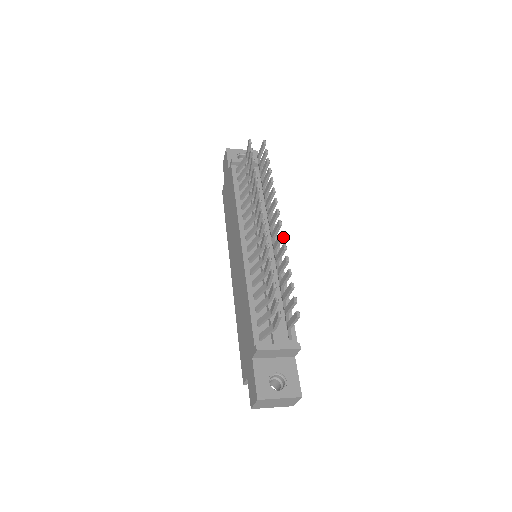
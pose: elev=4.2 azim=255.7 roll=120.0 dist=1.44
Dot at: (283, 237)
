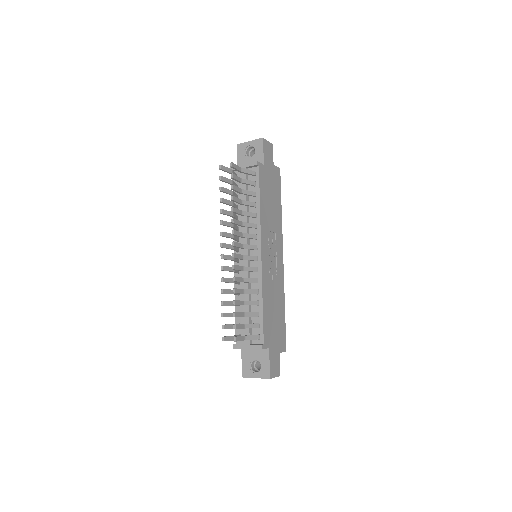
Dot at: (234, 269)
